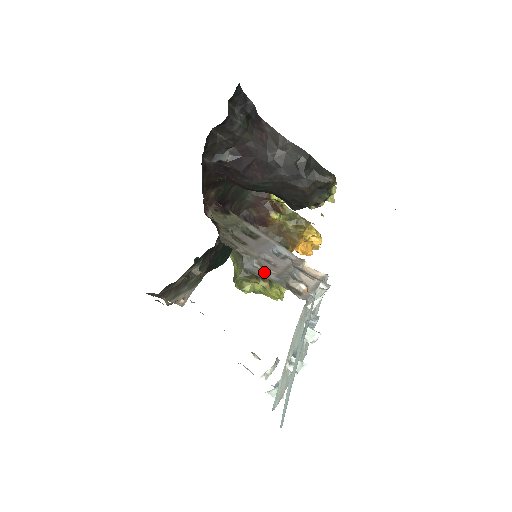
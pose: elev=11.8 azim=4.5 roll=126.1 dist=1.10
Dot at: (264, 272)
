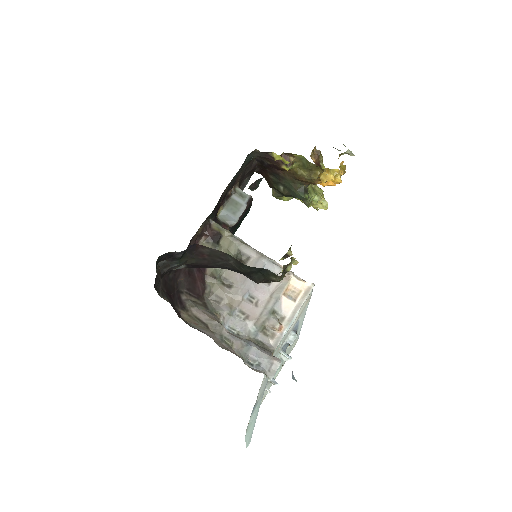
Dot at: (243, 323)
